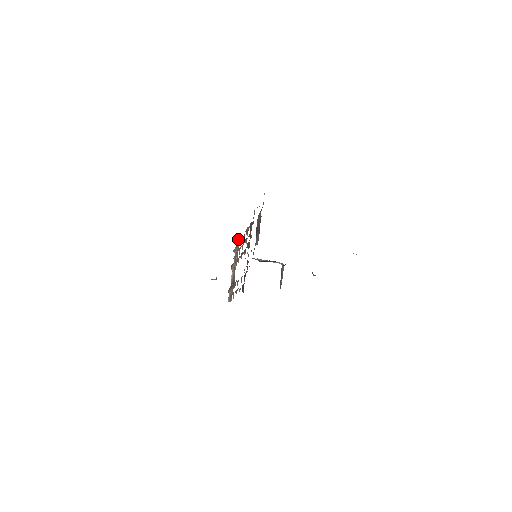
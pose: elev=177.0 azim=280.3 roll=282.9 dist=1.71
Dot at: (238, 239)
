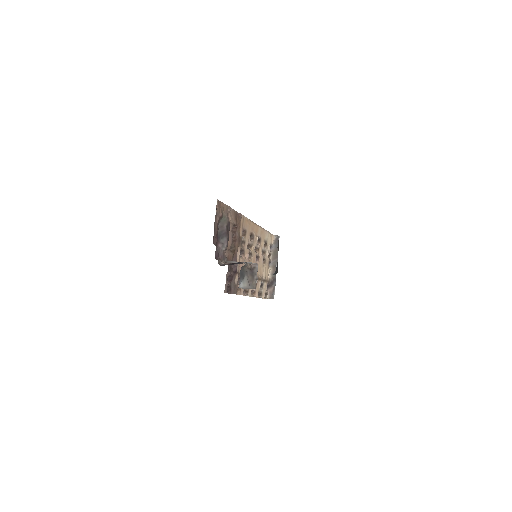
Dot at: (275, 237)
